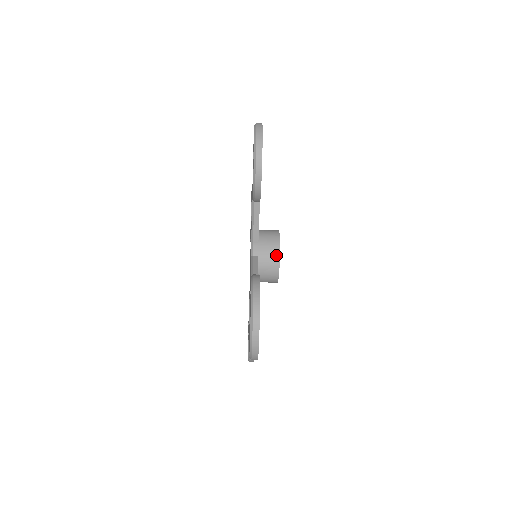
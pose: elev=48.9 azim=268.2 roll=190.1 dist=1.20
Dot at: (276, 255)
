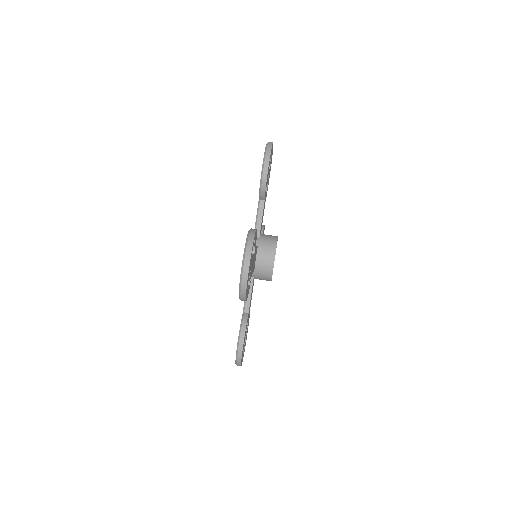
Dot at: occluded
